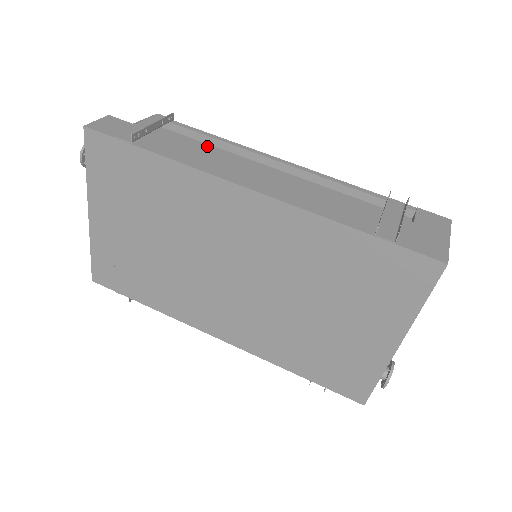
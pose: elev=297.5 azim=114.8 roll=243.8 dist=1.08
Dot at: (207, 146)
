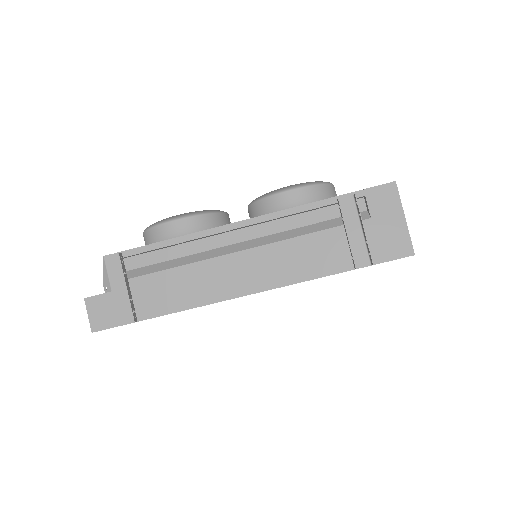
Dot at: (168, 252)
